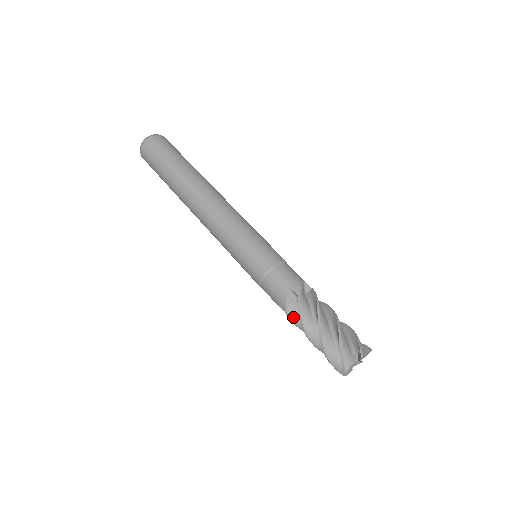
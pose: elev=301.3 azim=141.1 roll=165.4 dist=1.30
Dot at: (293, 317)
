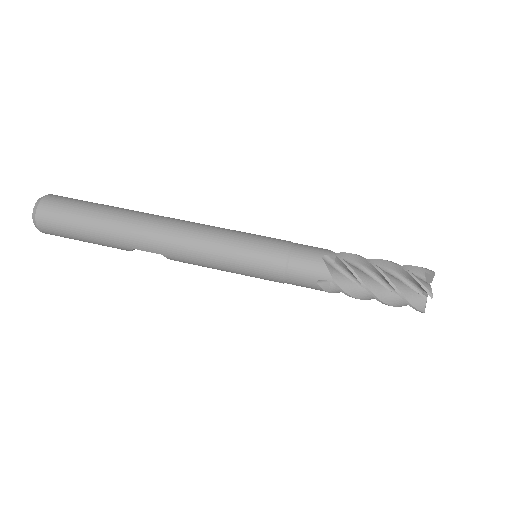
Dot at: (342, 283)
